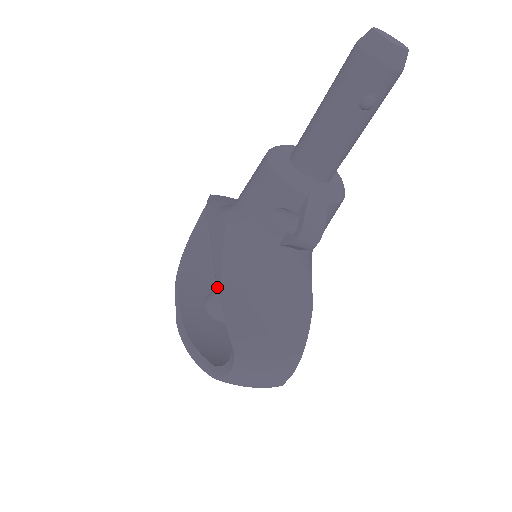
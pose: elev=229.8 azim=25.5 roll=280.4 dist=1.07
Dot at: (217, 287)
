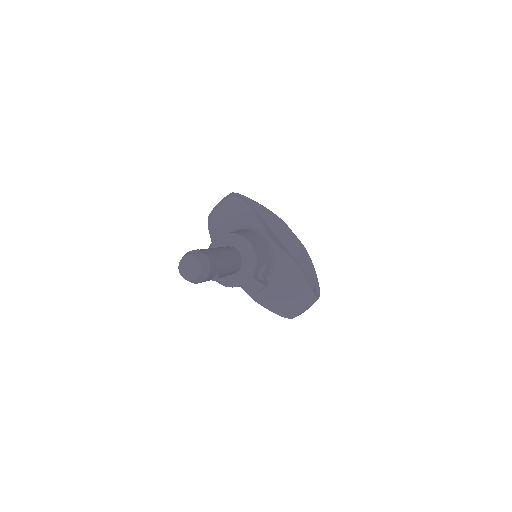
Dot at: (255, 300)
